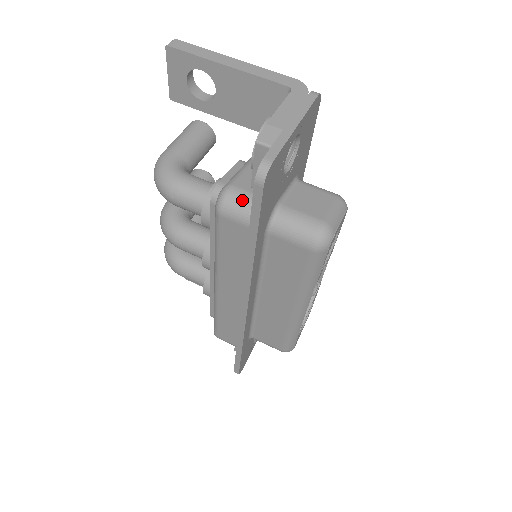
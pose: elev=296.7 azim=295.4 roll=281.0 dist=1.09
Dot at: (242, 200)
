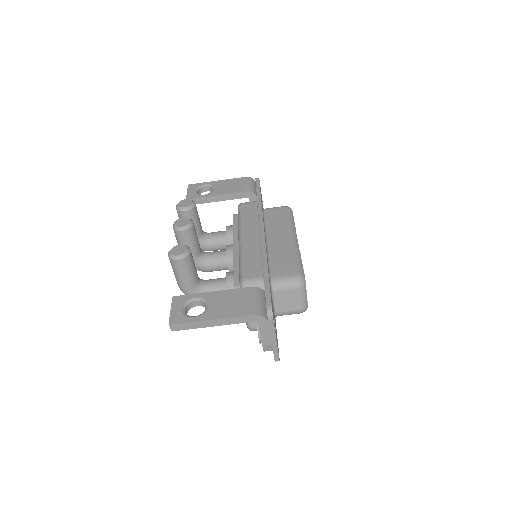
Dot at: occluded
